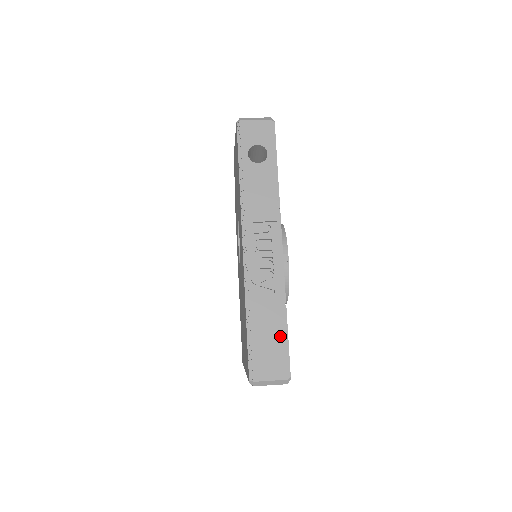
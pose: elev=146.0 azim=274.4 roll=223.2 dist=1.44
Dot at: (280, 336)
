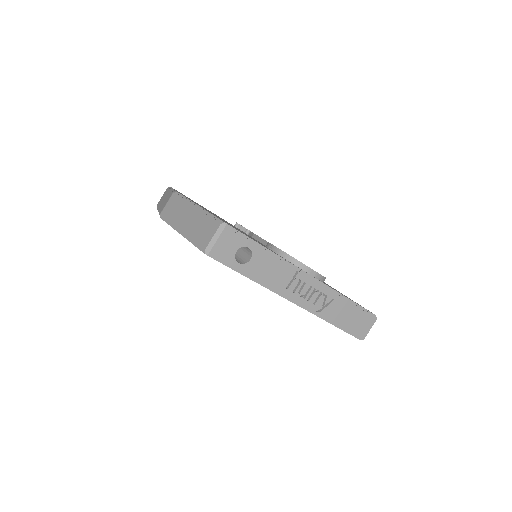
Dot at: (356, 311)
